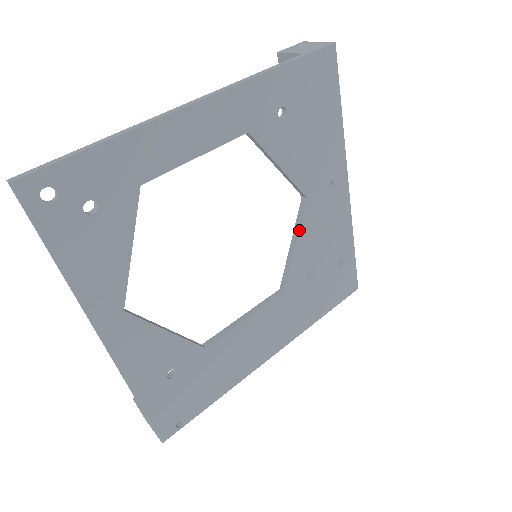
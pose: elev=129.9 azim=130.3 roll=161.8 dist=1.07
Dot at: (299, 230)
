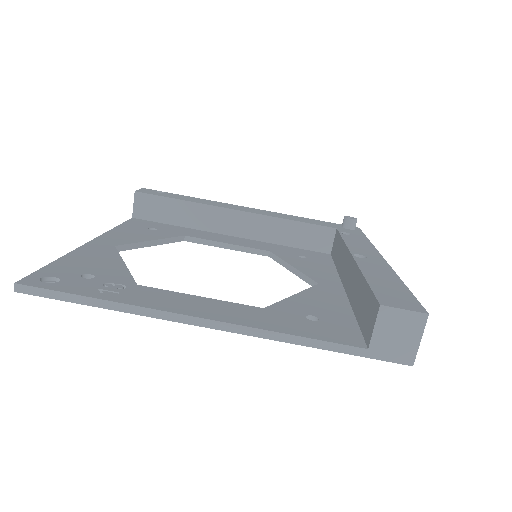
Dot at: (300, 277)
